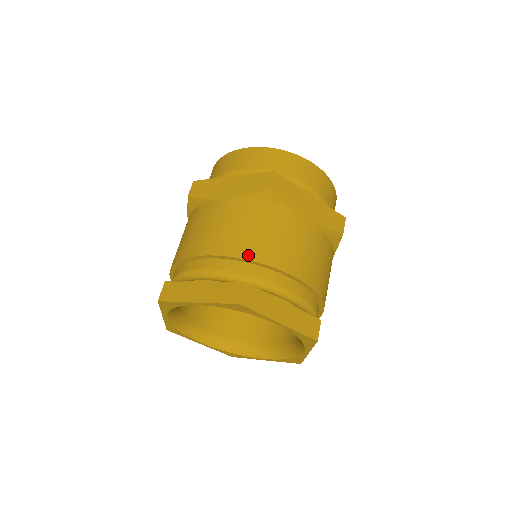
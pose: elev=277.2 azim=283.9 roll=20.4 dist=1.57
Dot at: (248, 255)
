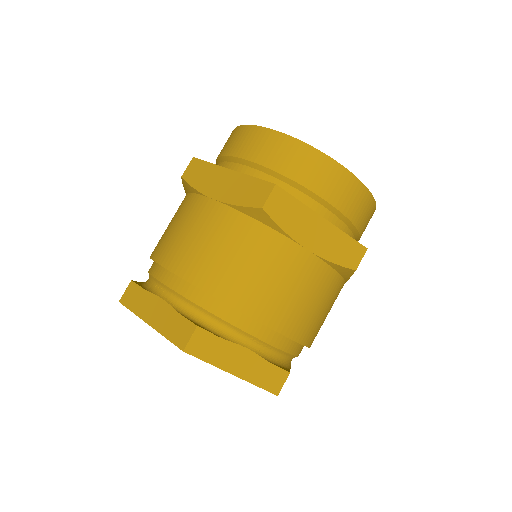
Dot at: (213, 289)
